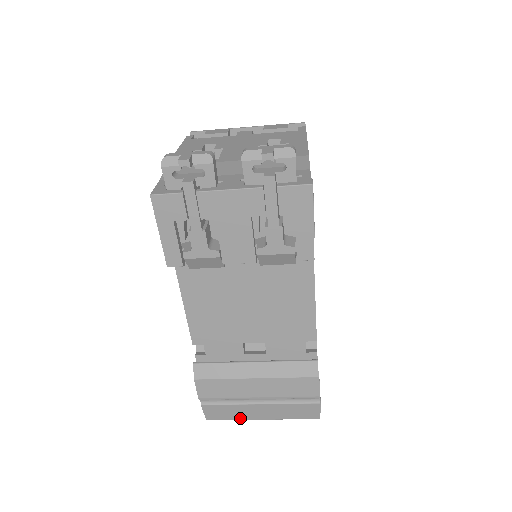
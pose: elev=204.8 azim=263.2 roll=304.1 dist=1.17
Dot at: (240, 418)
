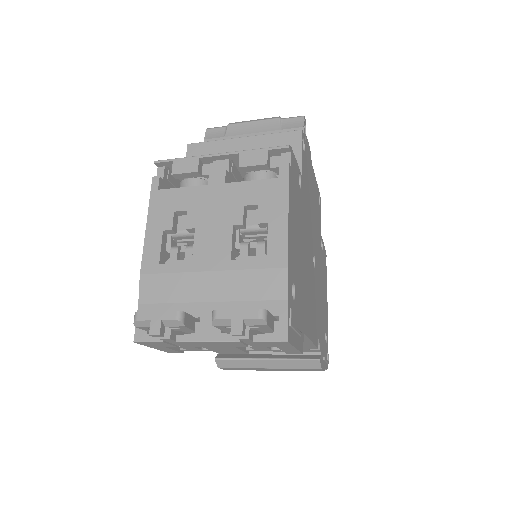
Dot at: occluded
